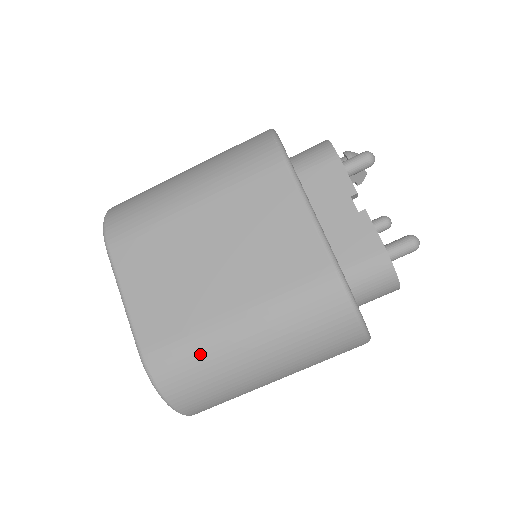
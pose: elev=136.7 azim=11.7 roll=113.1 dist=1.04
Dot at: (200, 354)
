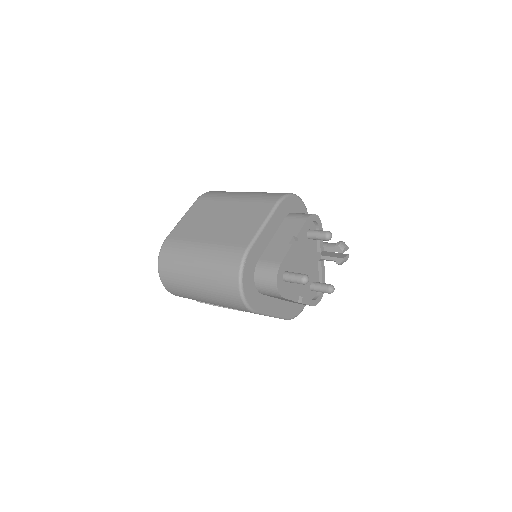
Dot at: (181, 250)
